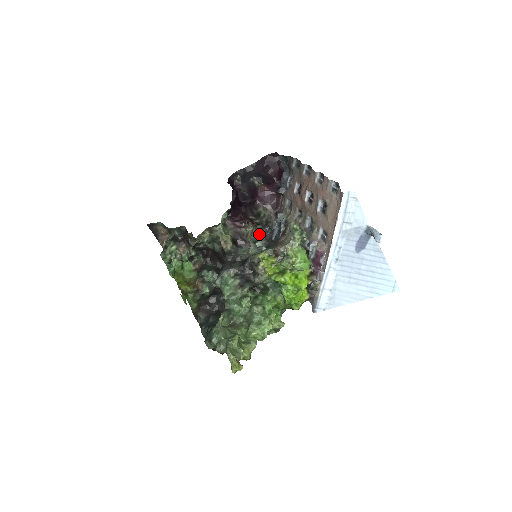
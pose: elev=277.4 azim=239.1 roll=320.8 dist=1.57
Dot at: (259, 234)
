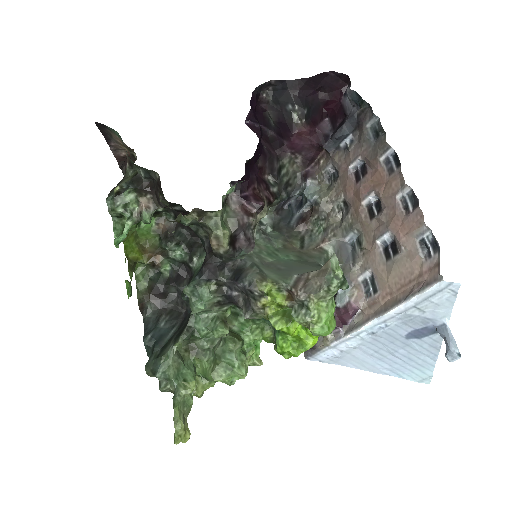
Dot at: occluded
